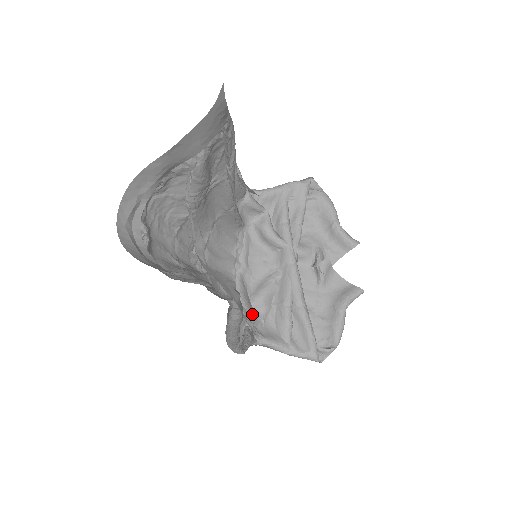
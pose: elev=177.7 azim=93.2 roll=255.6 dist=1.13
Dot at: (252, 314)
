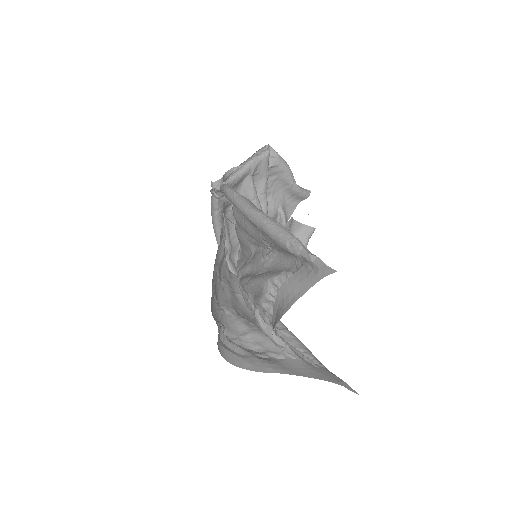
Dot at: occluded
